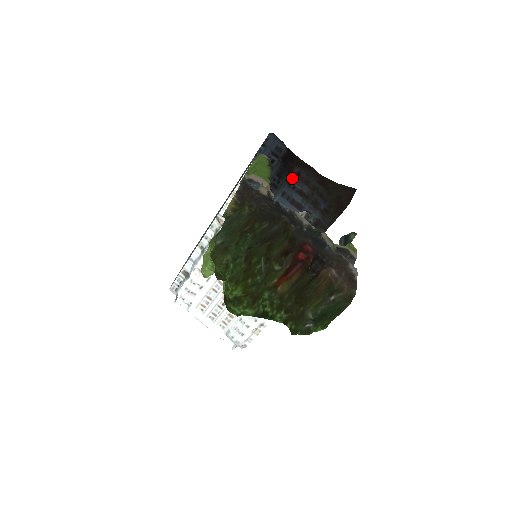
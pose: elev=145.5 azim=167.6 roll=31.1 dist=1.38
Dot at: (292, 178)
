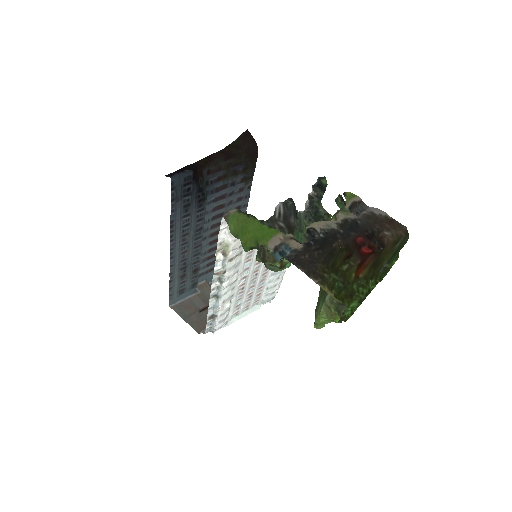
Dot at: (205, 179)
